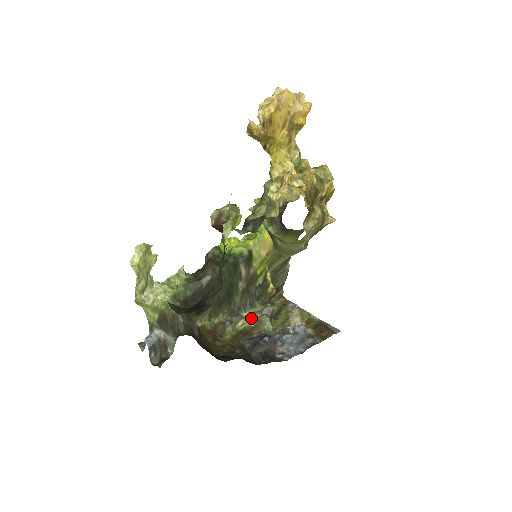
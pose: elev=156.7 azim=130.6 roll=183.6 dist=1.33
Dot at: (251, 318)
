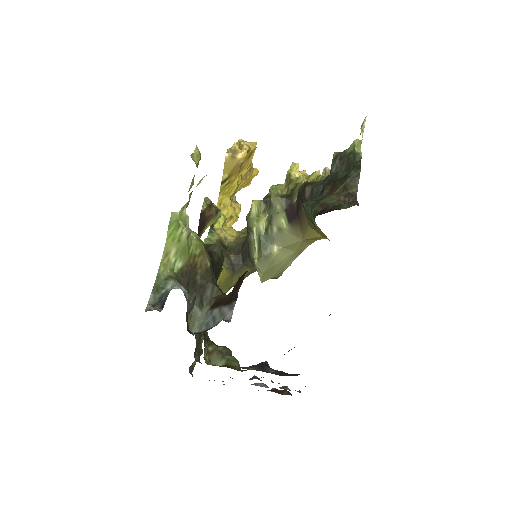
Dot at: (215, 356)
